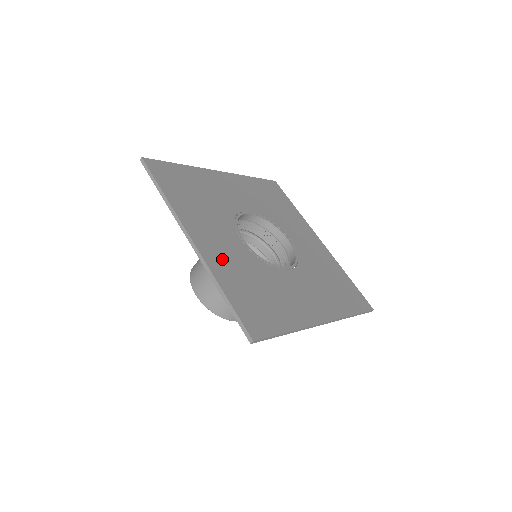
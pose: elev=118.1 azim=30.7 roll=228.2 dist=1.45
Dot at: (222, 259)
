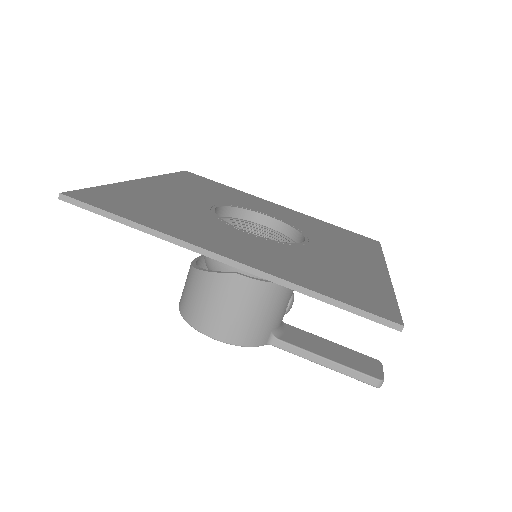
Dot at: (152, 191)
